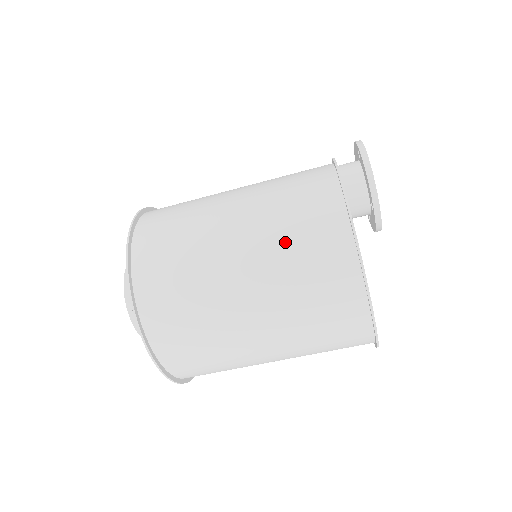
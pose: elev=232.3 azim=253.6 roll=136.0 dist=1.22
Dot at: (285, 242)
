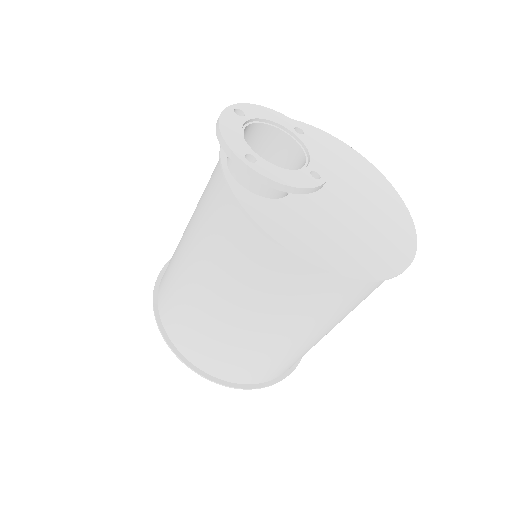
Dot at: (307, 313)
